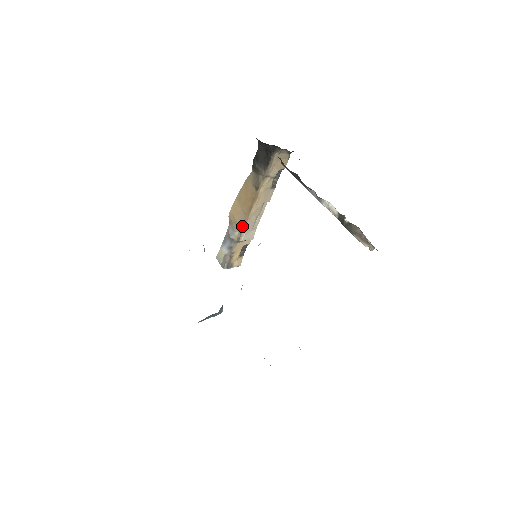
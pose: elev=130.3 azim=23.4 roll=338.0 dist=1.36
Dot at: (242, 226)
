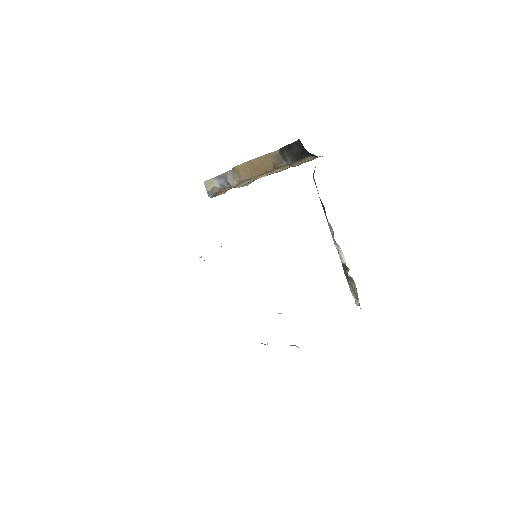
Dot at: (244, 180)
